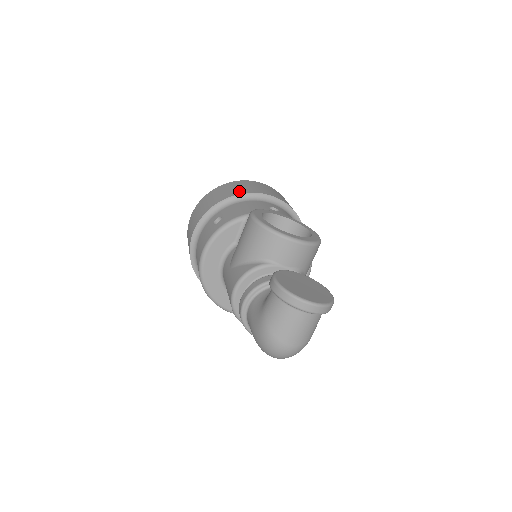
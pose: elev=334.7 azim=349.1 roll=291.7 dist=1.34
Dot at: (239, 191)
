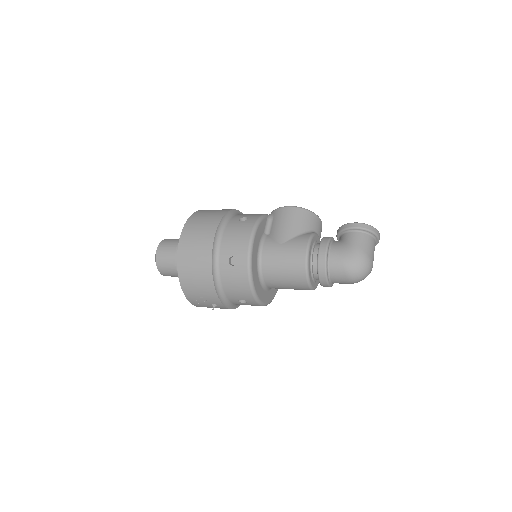
Dot at: occluded
